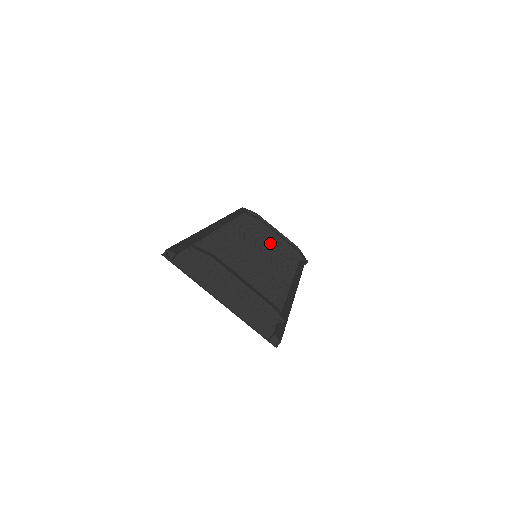
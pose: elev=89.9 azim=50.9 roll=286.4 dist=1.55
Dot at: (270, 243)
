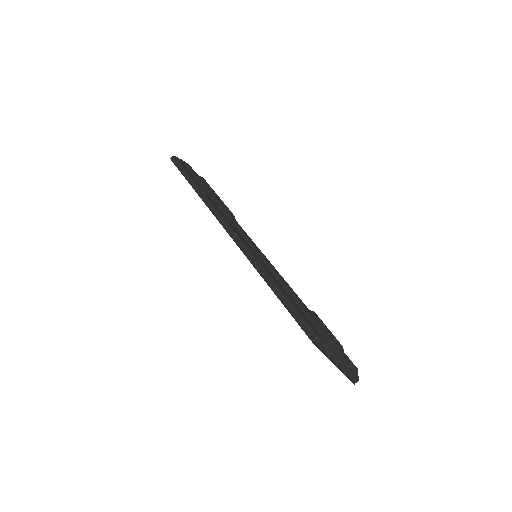
Dot at: occluded
